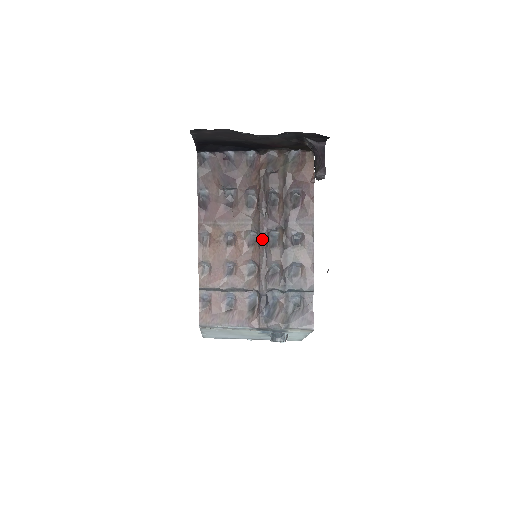
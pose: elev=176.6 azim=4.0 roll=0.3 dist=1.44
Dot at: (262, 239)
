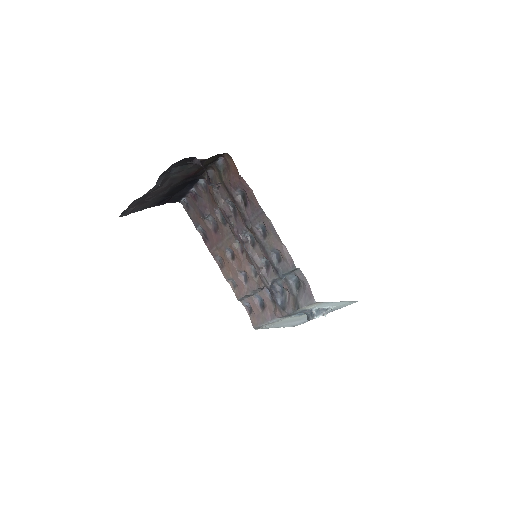
Dot at: (241, 245)
